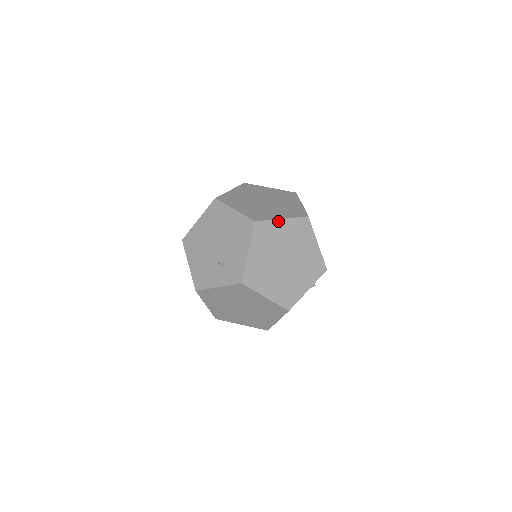
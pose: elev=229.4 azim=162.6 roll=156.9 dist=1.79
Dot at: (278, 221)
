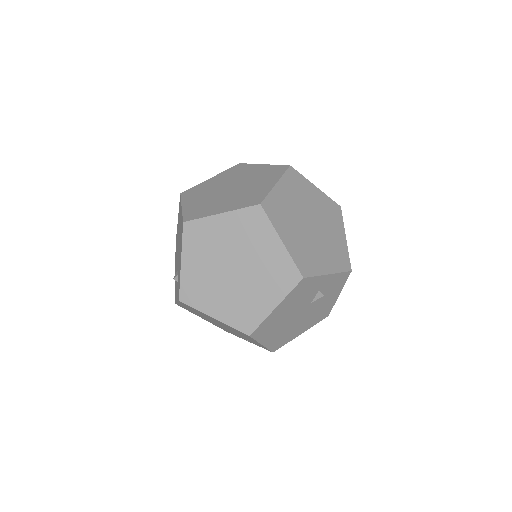
Dot at: (215, 217)
